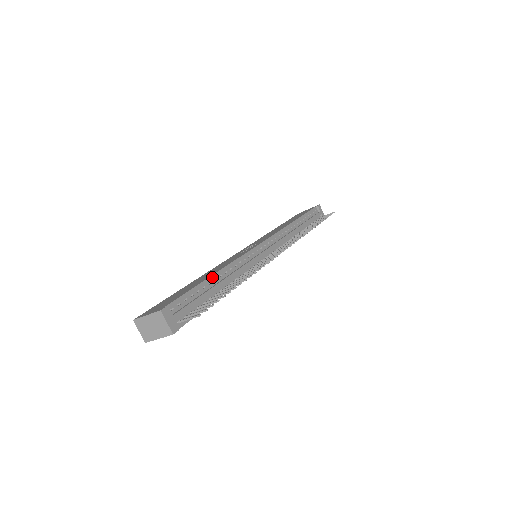
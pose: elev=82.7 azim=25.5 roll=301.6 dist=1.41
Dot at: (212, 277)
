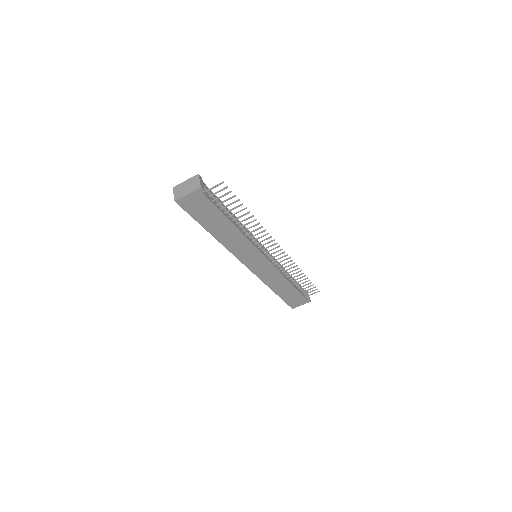
Dot at: occluded
